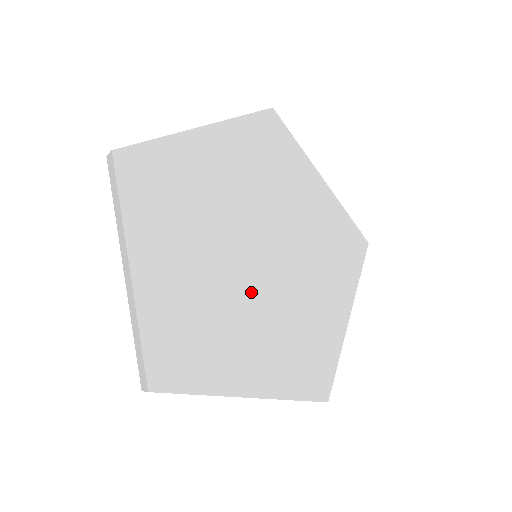
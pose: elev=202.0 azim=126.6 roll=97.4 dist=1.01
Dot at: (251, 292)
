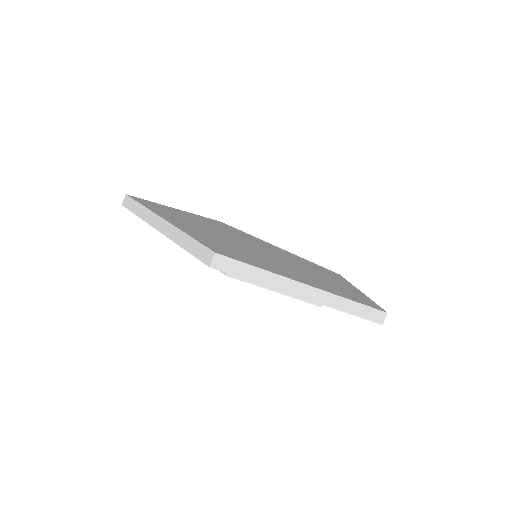
Dot at: (265, 256)
